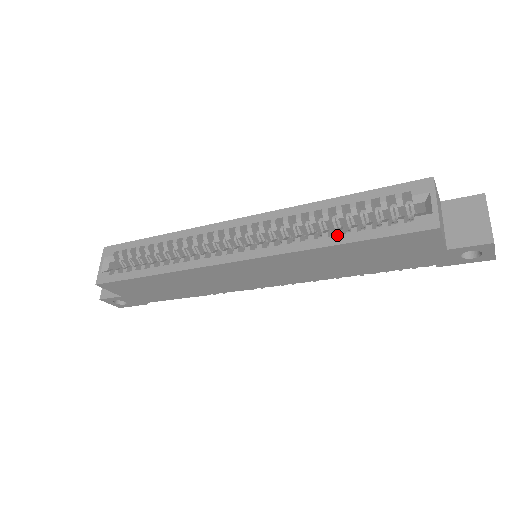
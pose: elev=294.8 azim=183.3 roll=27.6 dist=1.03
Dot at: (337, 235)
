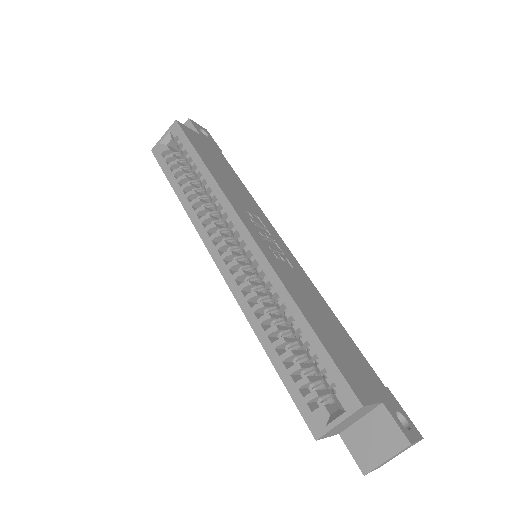
Dot at: (272, 344)
